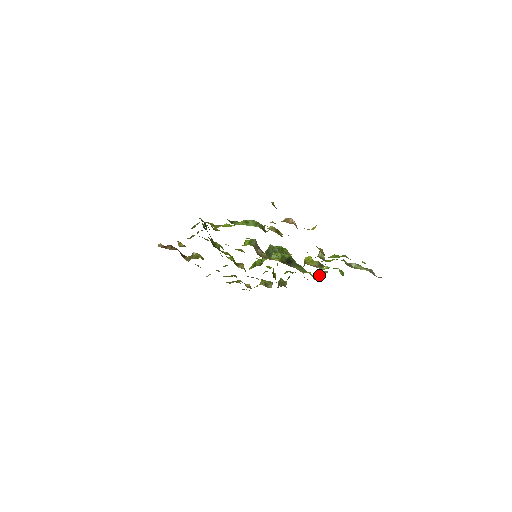
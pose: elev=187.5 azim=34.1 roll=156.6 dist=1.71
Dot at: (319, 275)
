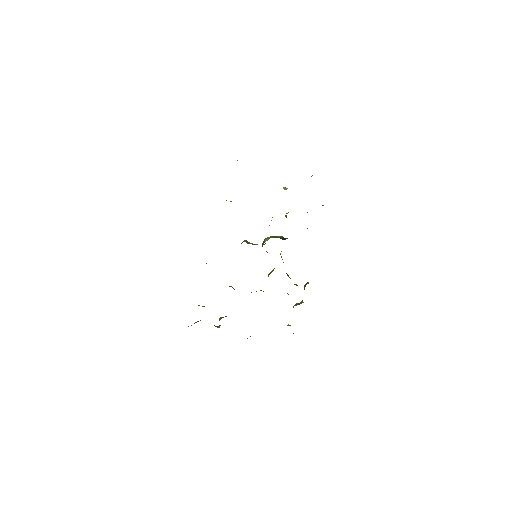
Dot at: occluded
